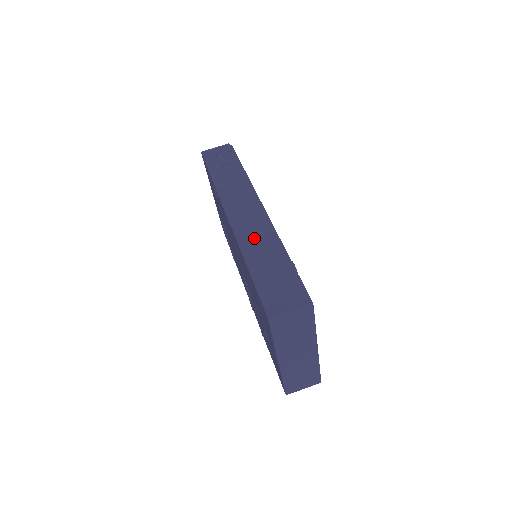
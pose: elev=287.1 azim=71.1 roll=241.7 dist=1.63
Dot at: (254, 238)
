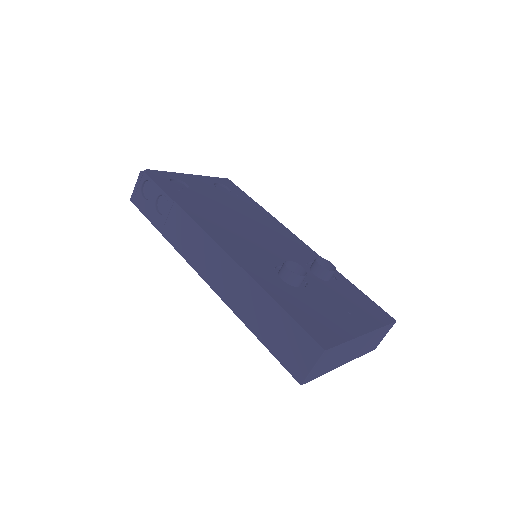
Dot at: (235, 293)
